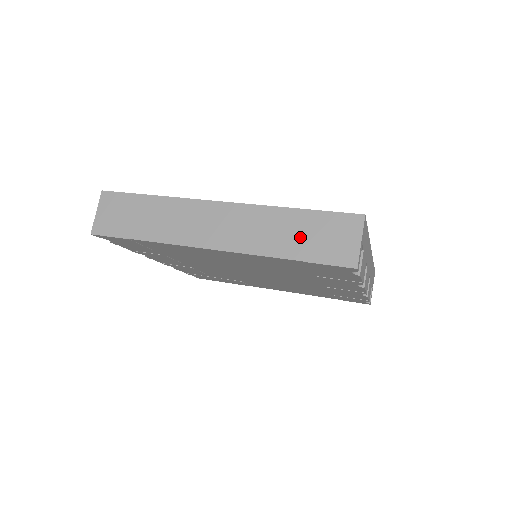
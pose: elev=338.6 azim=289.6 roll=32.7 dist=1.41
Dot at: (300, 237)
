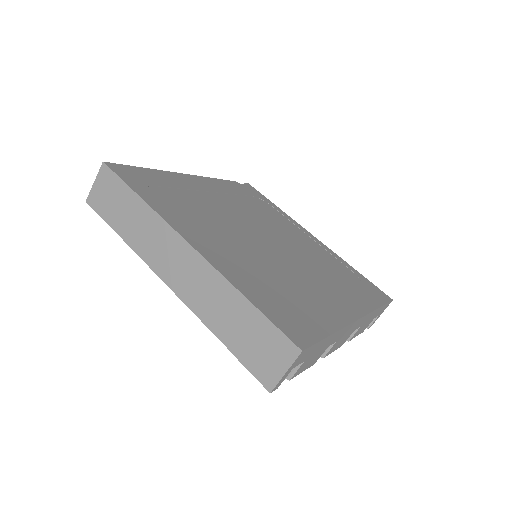
Dot at: (238, 329)
